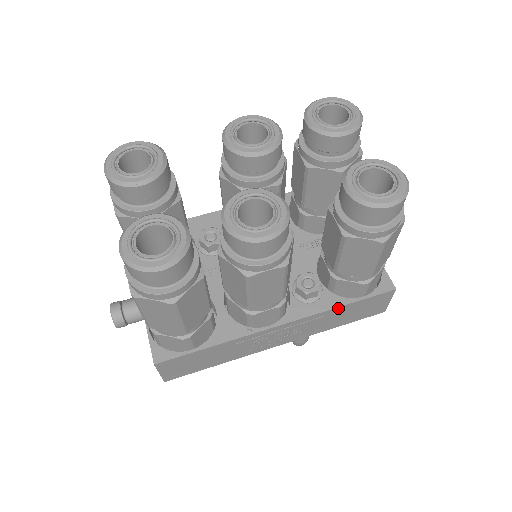
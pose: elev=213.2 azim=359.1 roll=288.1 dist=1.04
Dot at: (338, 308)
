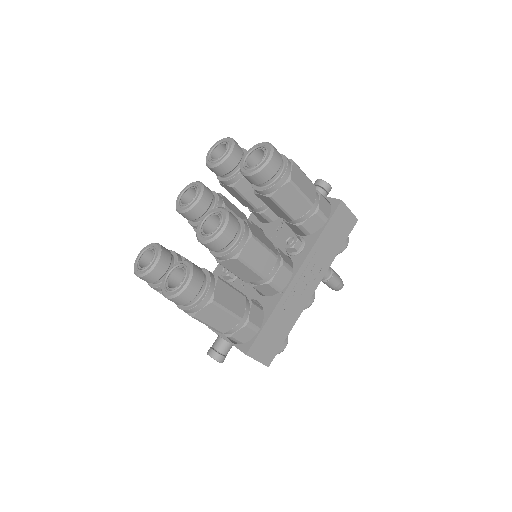
Dot at: (319, 239)
